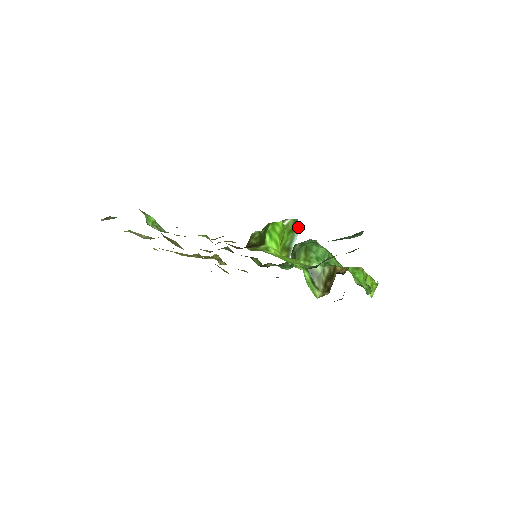
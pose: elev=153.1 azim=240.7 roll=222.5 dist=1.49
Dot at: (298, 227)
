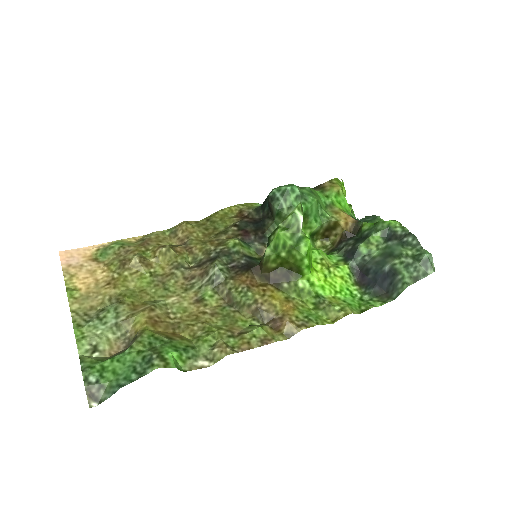
Dot at: occluded
